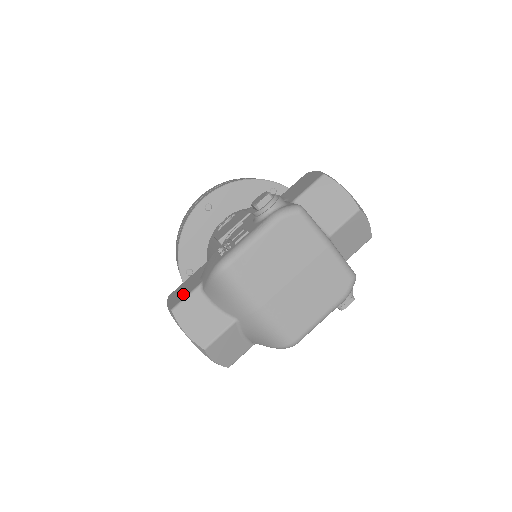
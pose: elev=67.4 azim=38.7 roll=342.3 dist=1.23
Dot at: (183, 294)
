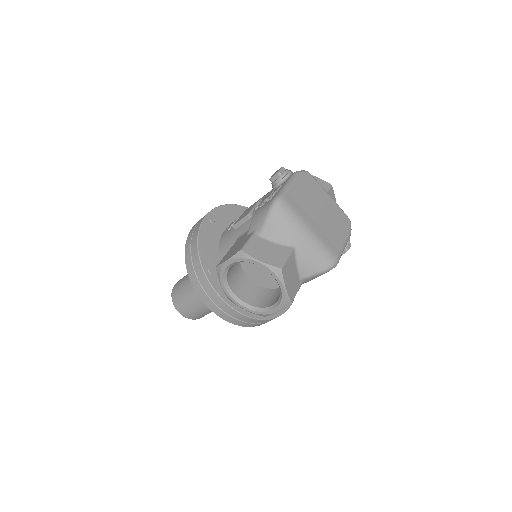
Dot at: (241, 245)
